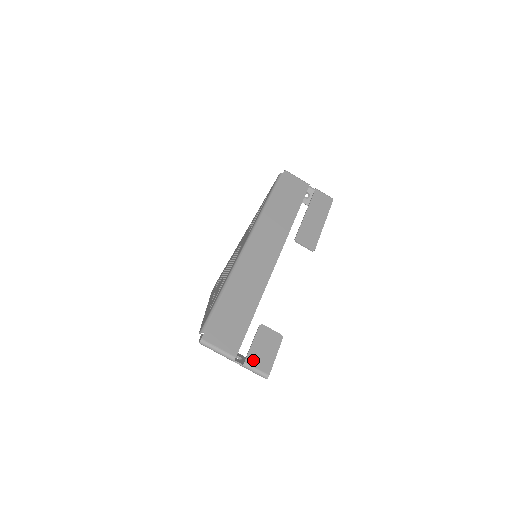
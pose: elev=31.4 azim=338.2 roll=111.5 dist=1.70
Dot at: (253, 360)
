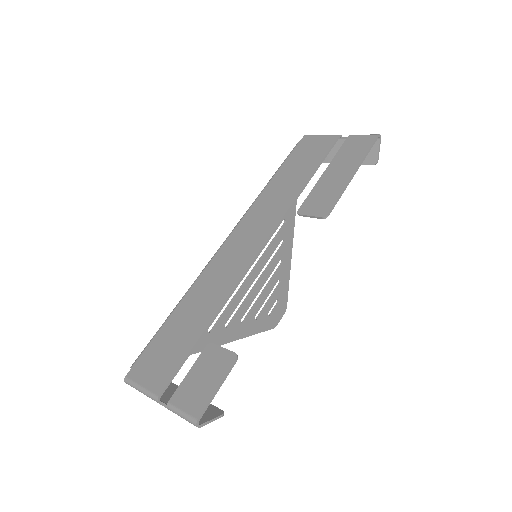
Dot at: (181, 398)
